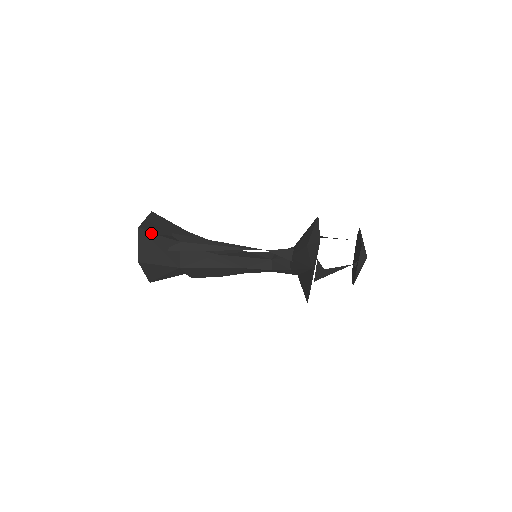
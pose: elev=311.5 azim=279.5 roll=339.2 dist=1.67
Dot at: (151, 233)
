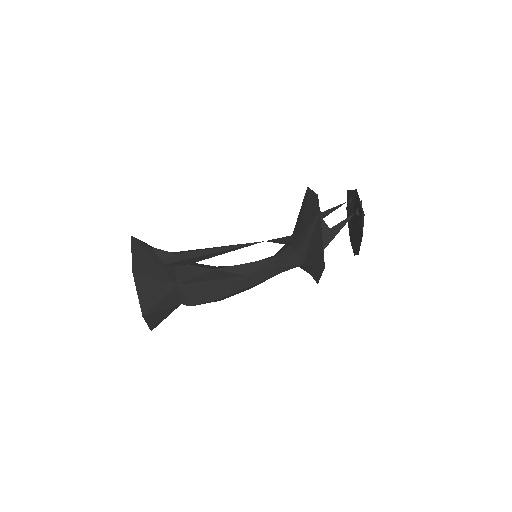
Dot at: (144, 244)
